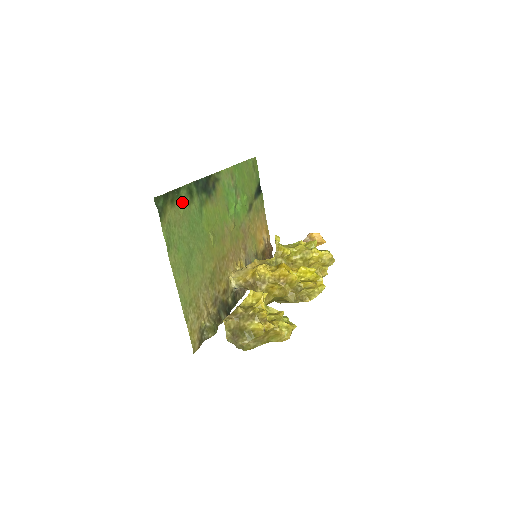
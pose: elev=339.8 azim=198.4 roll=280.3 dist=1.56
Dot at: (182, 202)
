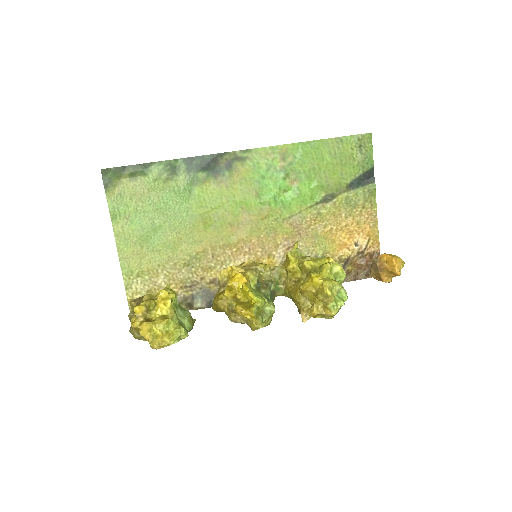
Dot at: (151, 177)
